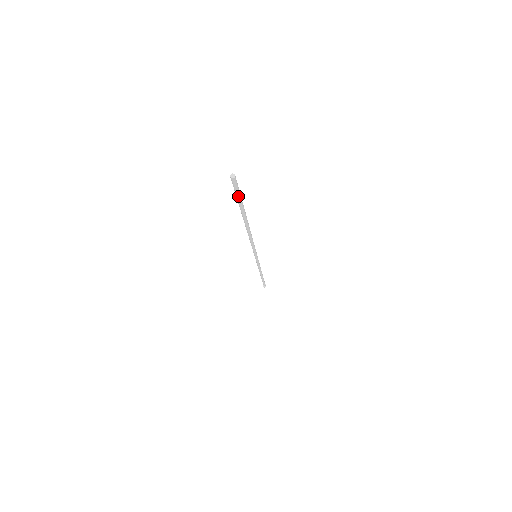
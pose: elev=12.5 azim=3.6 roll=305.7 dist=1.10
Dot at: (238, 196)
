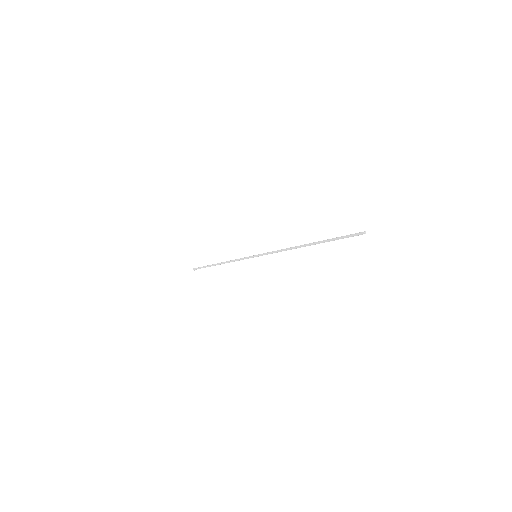
Dot at: occluded
